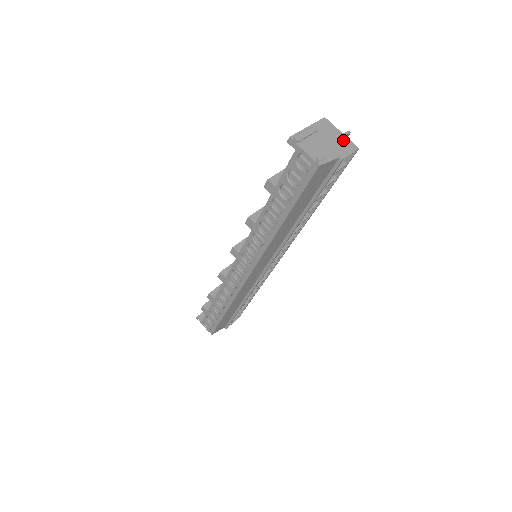
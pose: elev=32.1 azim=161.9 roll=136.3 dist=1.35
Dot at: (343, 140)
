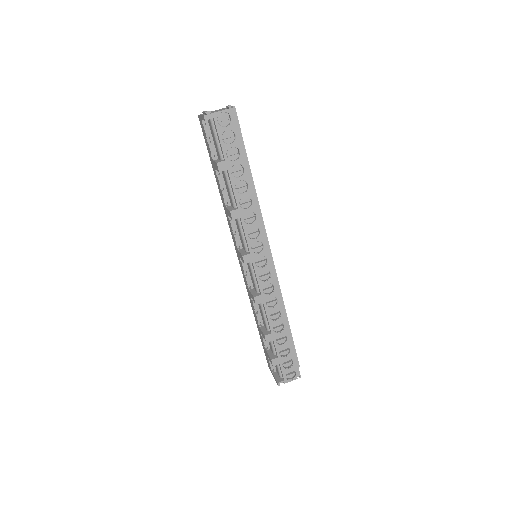
Dot at: occluded
